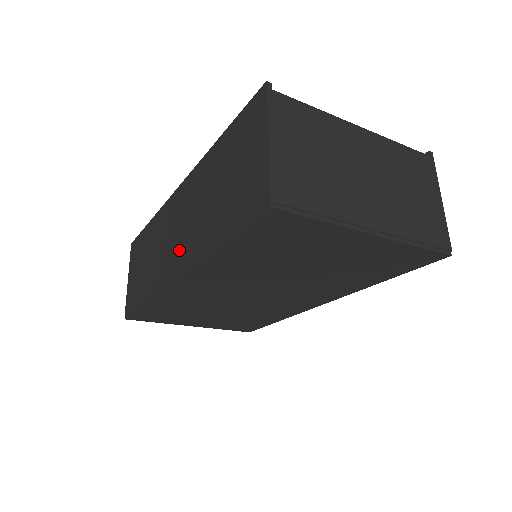
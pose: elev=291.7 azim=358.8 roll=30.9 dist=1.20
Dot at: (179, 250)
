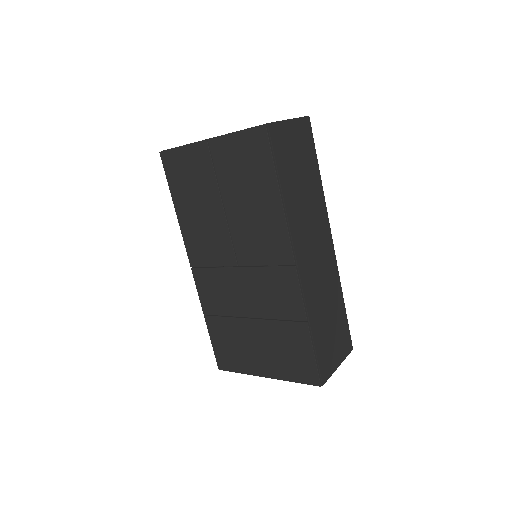
Dot at: occluded
